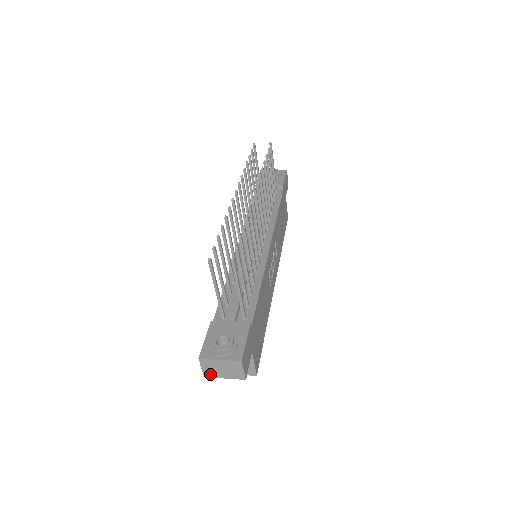
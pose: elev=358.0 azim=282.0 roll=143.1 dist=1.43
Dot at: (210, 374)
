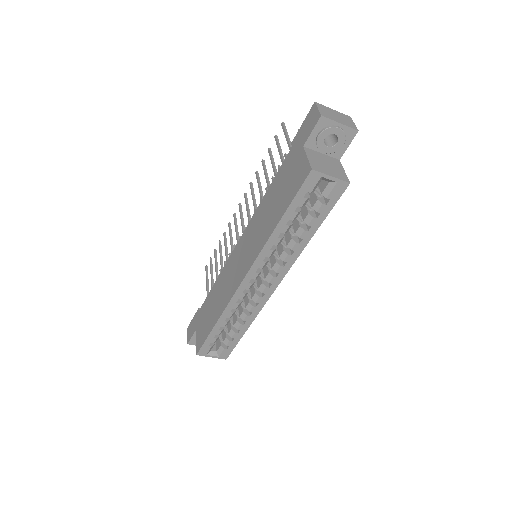
Dot at: (326, 115)
